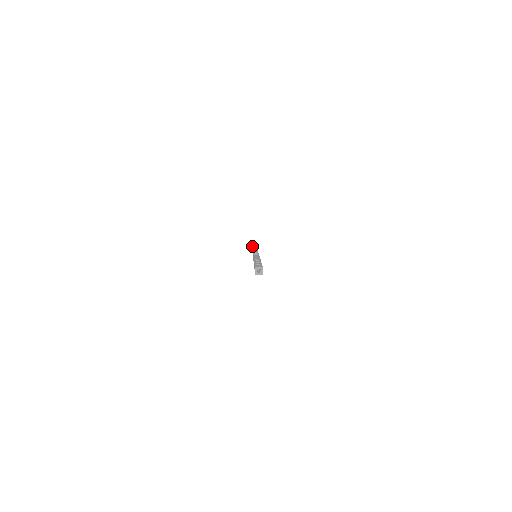
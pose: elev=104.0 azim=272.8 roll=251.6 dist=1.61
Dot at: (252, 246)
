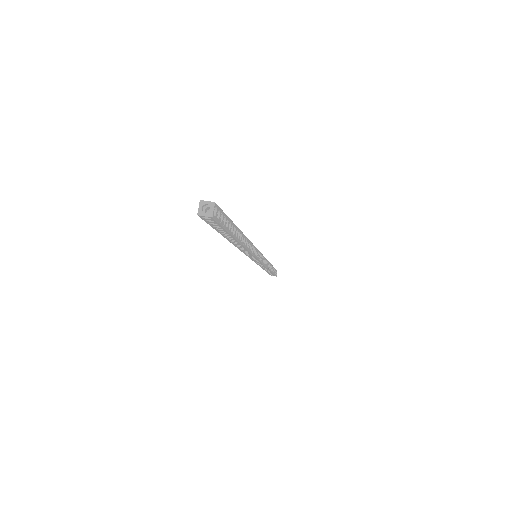
Dot at: occluded
